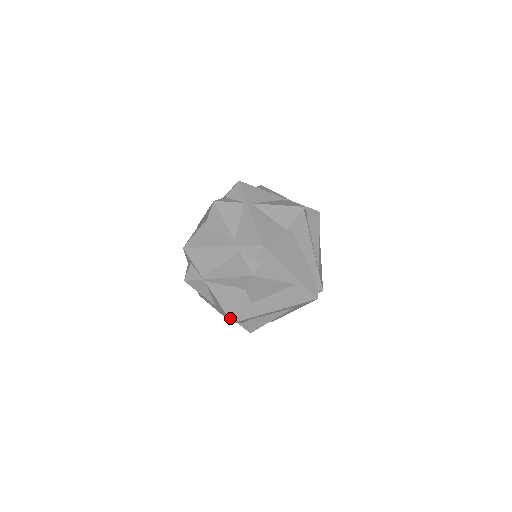
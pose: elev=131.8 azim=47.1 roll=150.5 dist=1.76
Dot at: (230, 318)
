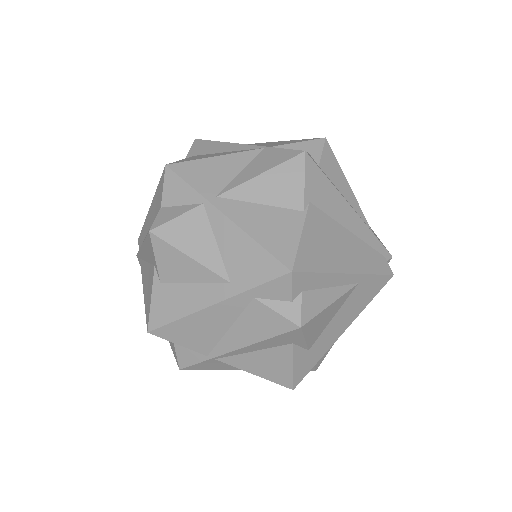
Dot at: (286, 386)
